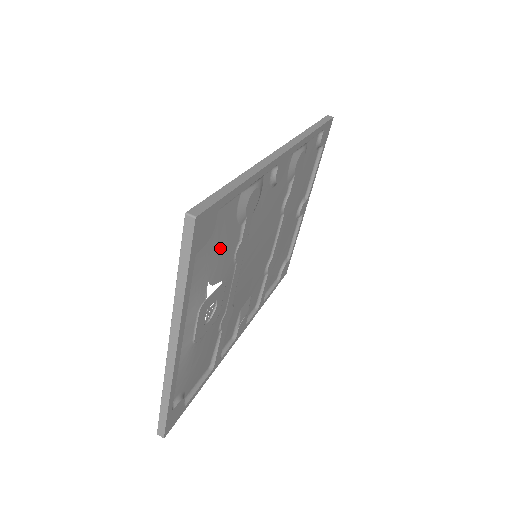
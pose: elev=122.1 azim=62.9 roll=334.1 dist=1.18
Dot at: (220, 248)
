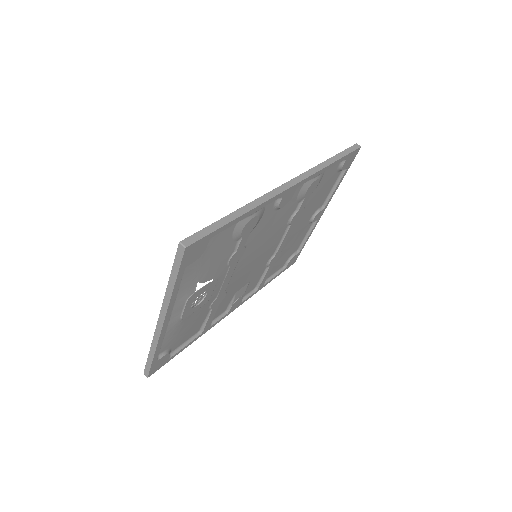
Dot at: (212, 259)
